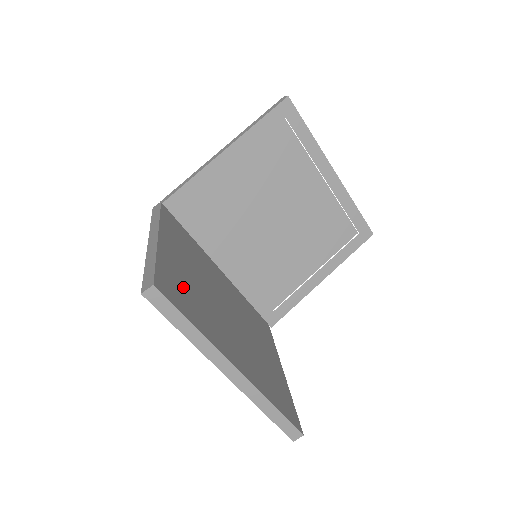
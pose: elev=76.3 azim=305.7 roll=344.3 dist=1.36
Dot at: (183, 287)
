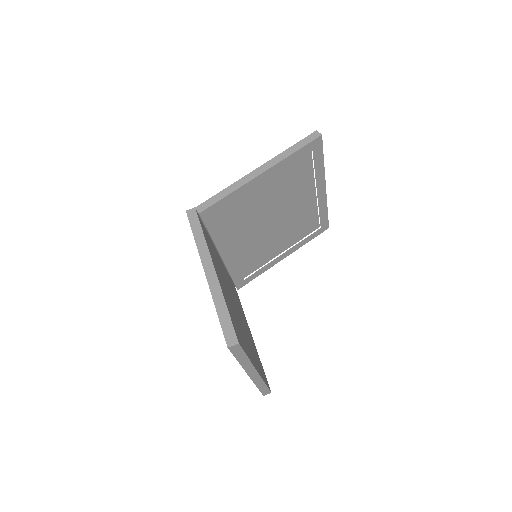
Dot at: (234, 319)
